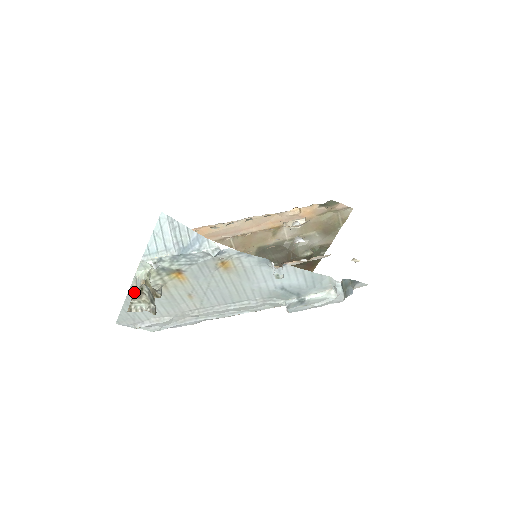
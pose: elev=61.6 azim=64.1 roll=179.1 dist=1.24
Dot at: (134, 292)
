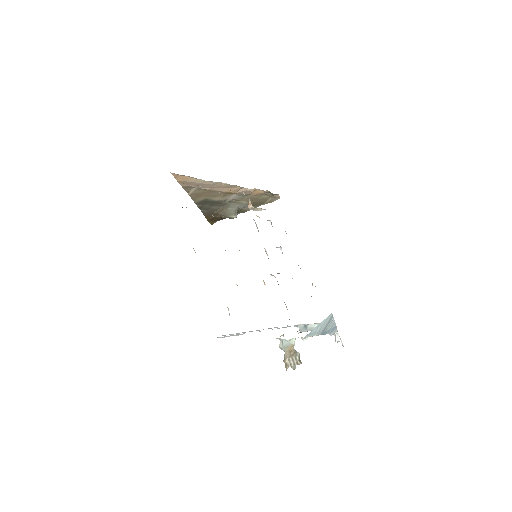
Dot at: occluded
